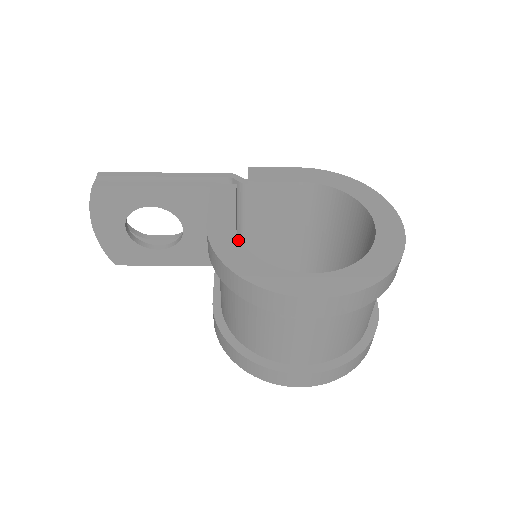
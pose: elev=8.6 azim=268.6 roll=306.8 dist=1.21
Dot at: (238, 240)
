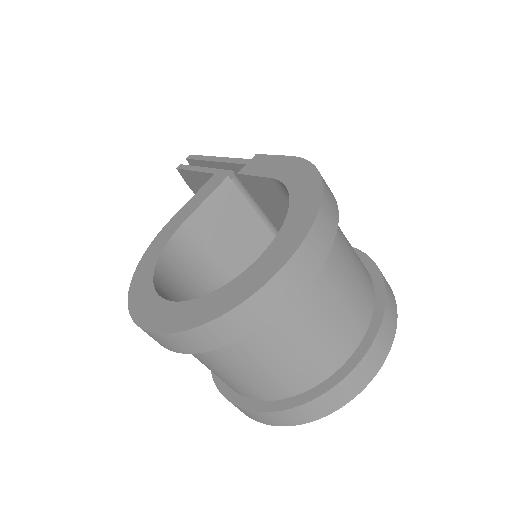
Dot at: (166, 242)
